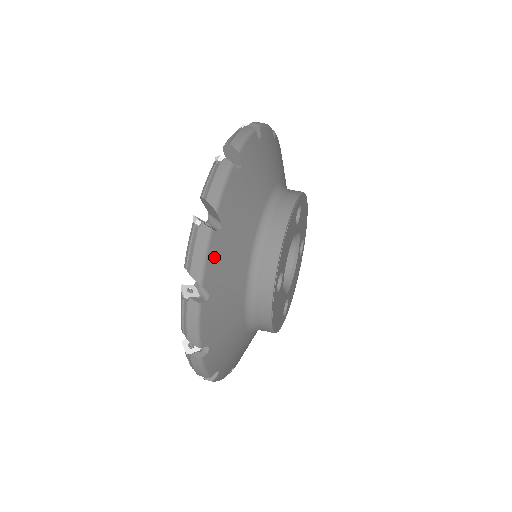
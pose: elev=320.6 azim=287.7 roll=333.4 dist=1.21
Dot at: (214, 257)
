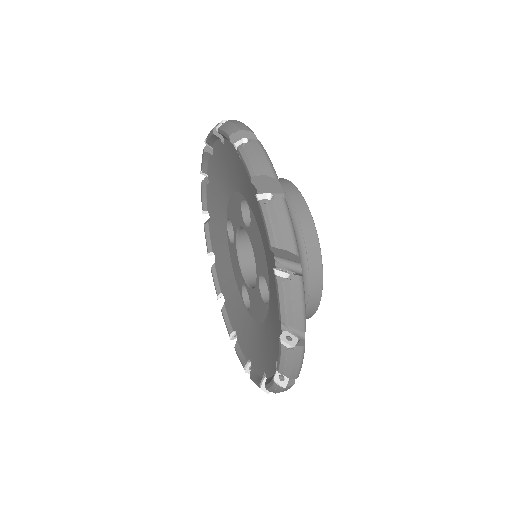
Dot at: occluded
